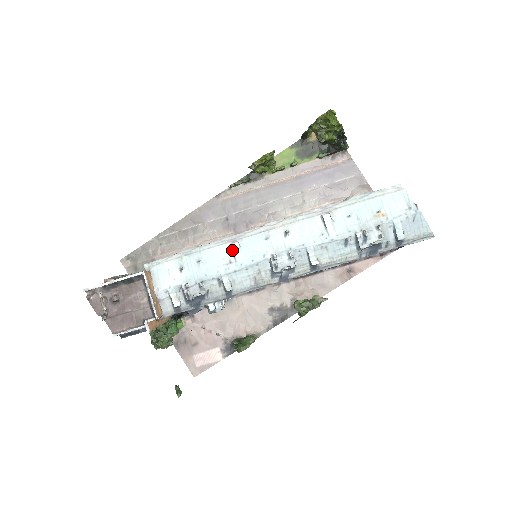
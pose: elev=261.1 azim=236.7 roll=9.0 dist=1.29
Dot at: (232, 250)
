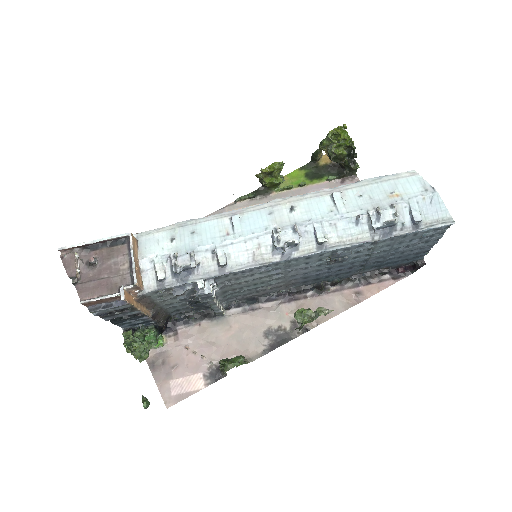
Dot at: (231, 223)
